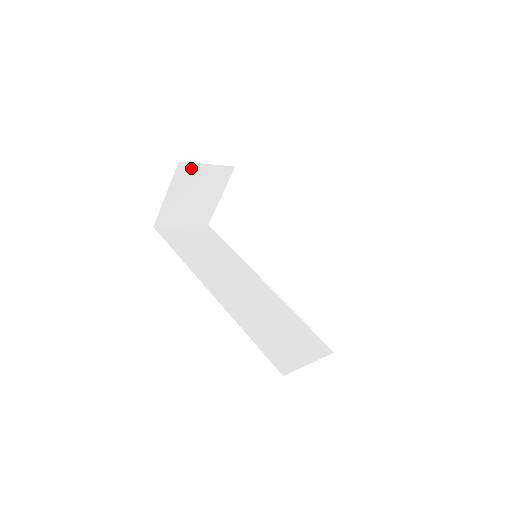
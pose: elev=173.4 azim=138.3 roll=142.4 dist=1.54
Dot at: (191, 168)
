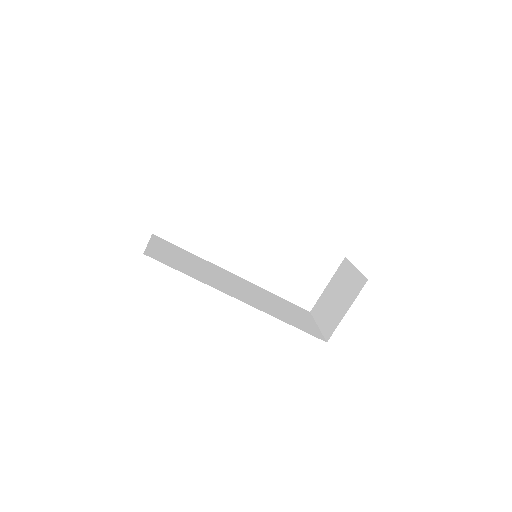
Dot at: occluded
